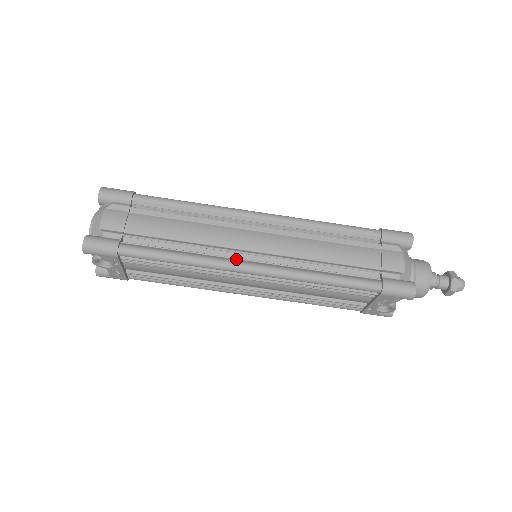
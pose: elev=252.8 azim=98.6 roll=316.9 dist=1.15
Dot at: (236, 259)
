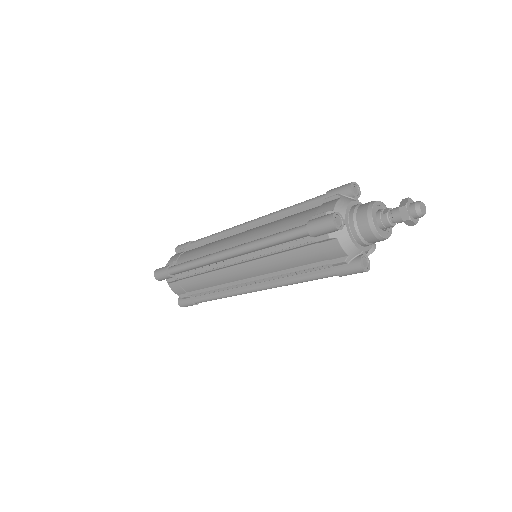
Dot at: (244, 286)
